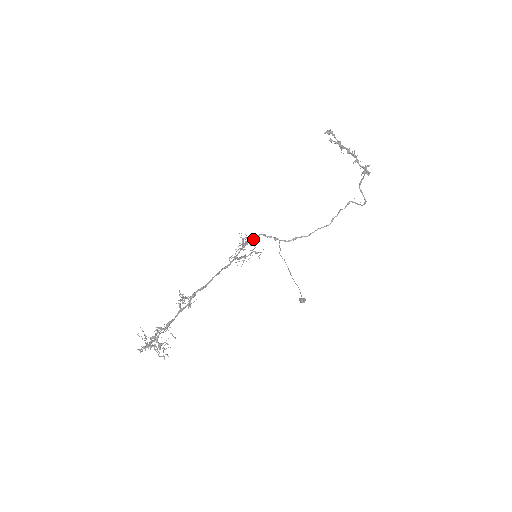
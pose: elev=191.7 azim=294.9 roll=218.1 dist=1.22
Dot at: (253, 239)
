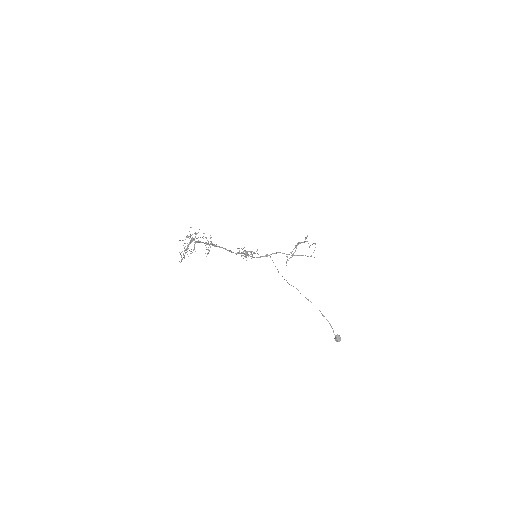
Dot at: (251, 253)
